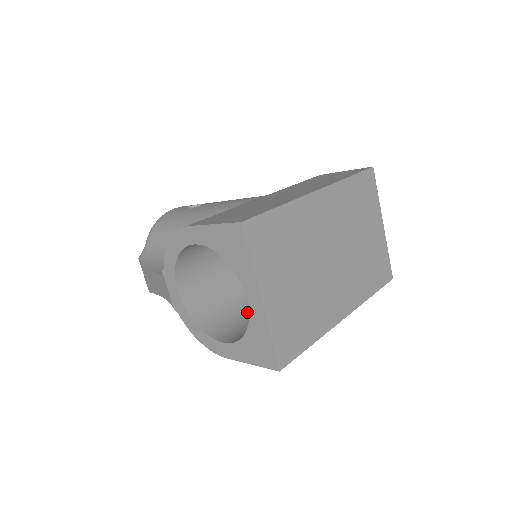
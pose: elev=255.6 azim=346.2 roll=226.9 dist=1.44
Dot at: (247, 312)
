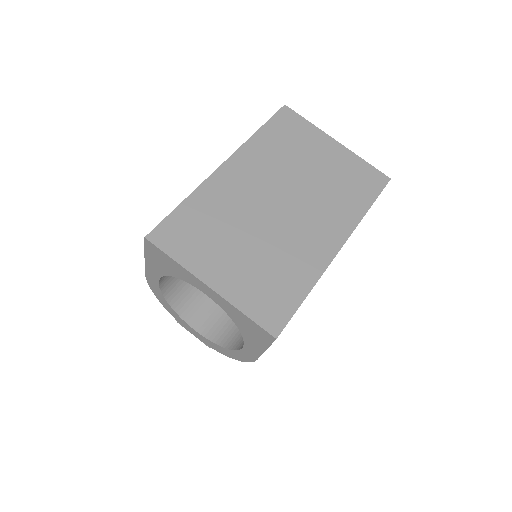
Dot at: occluded
